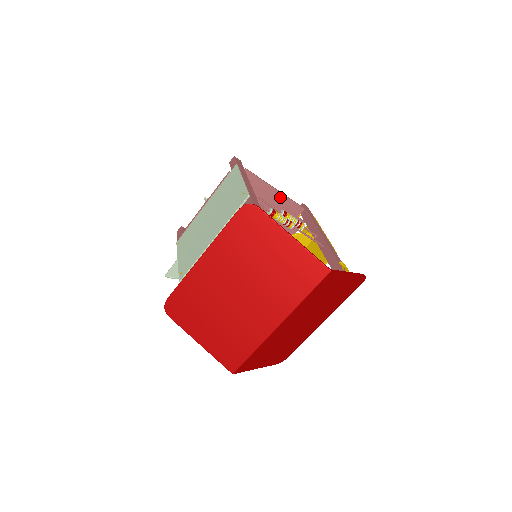
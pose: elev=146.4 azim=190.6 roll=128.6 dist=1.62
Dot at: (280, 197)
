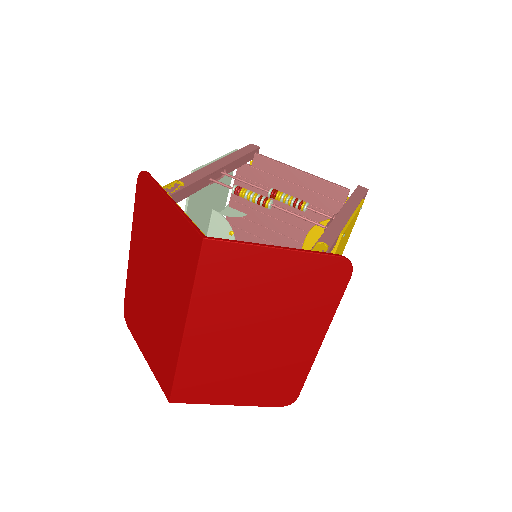
Dot at: (309, 180)
